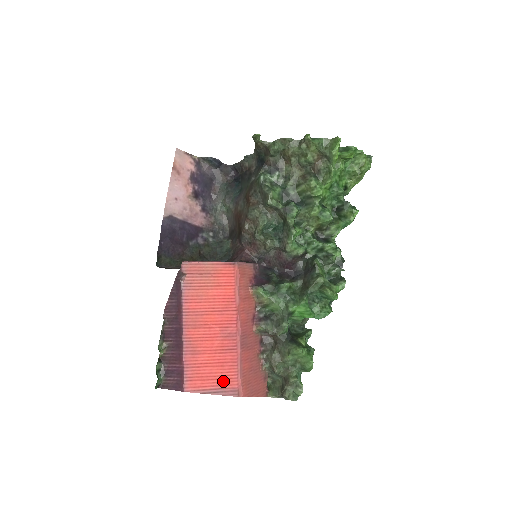
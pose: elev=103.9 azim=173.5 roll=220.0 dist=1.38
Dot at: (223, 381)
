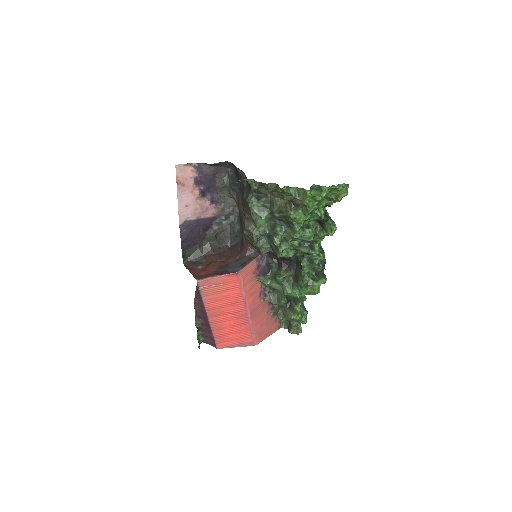
Dot at: (242, 340)
